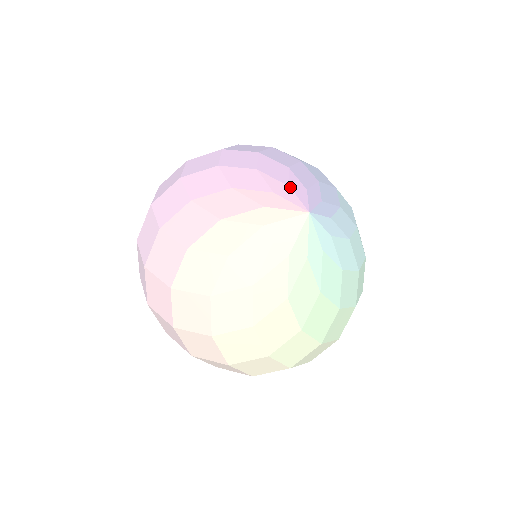
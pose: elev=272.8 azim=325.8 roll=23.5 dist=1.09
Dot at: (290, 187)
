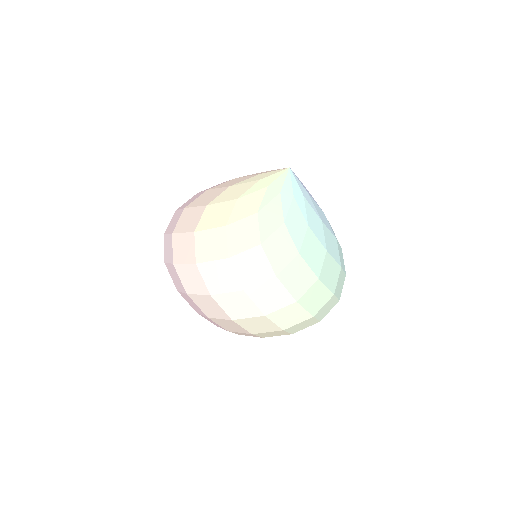
Dot at: occluded
